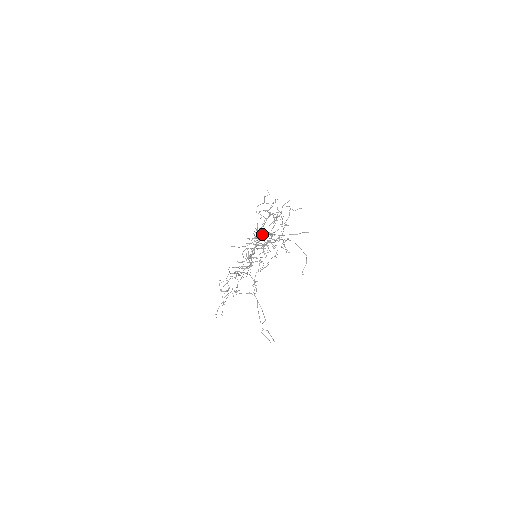
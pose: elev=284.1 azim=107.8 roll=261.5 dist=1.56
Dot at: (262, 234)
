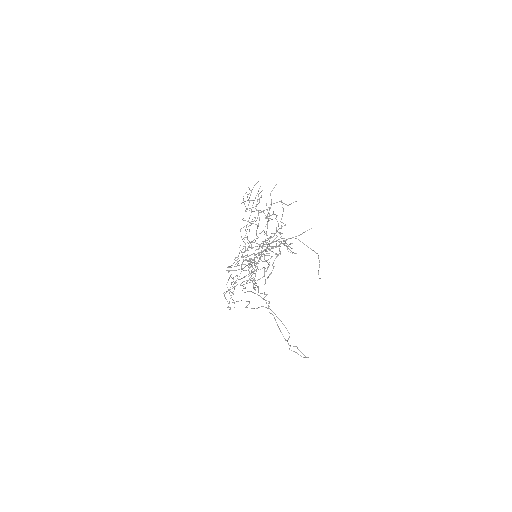
Dot at: occluded
